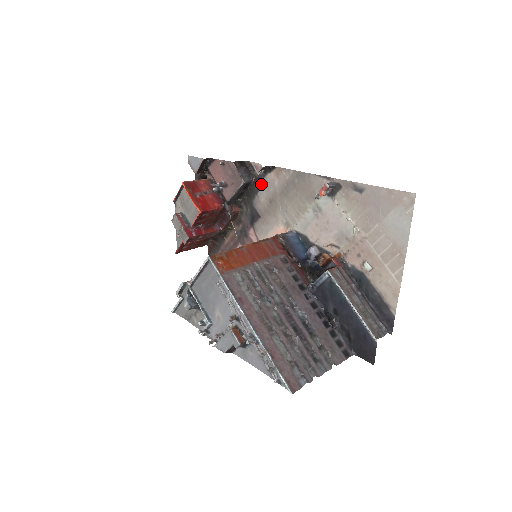
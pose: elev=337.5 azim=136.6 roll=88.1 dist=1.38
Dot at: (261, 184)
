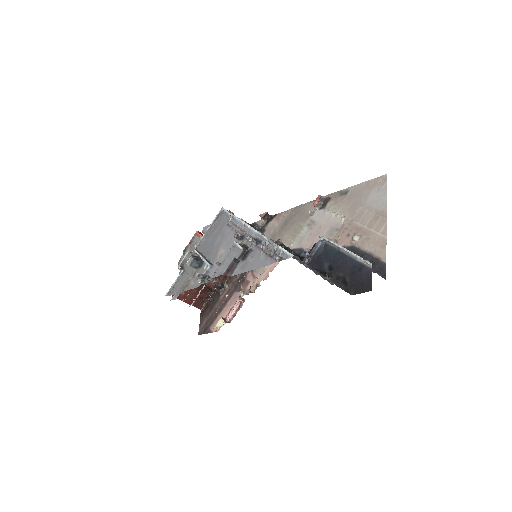
Dot at: (263, 232)
